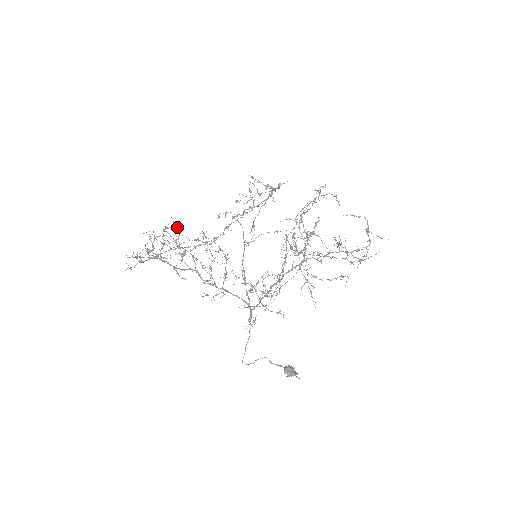
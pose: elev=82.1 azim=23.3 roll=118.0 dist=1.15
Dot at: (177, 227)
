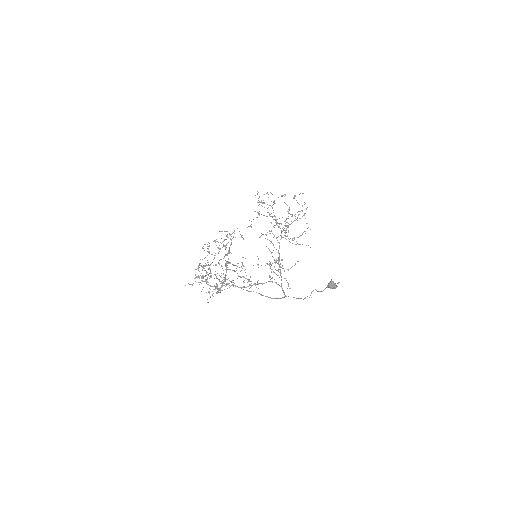
Dot at: occluded
